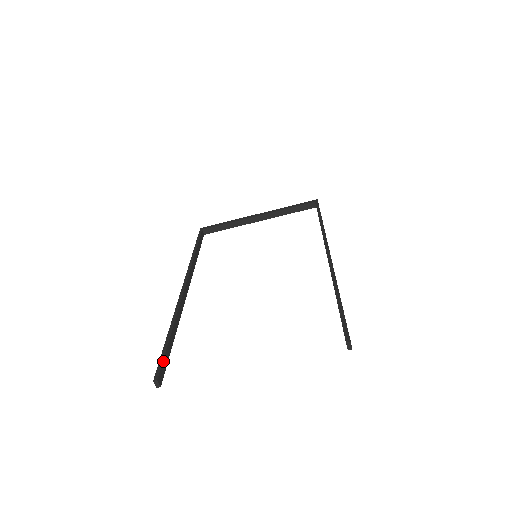
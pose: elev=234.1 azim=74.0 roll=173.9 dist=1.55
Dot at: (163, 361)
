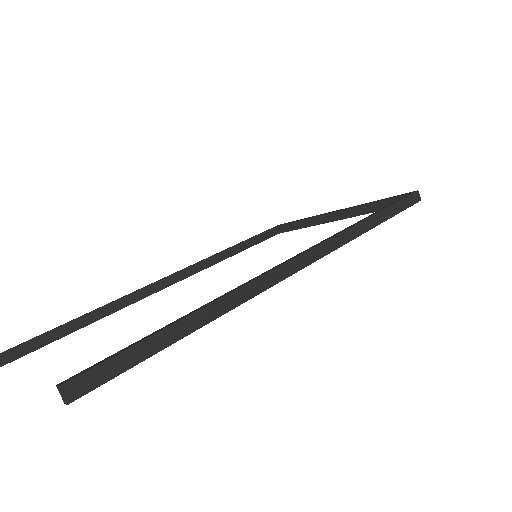
Dot at: (28, 342)
